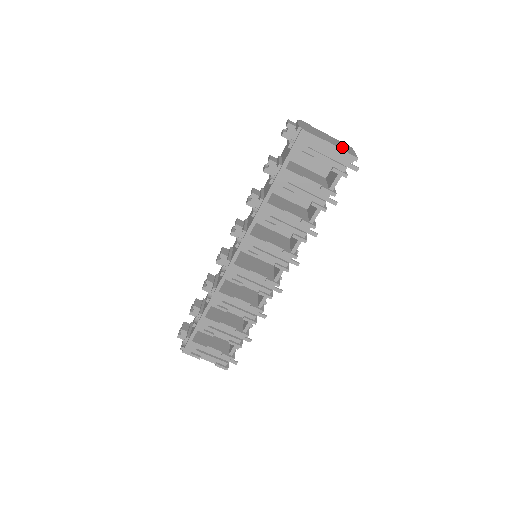
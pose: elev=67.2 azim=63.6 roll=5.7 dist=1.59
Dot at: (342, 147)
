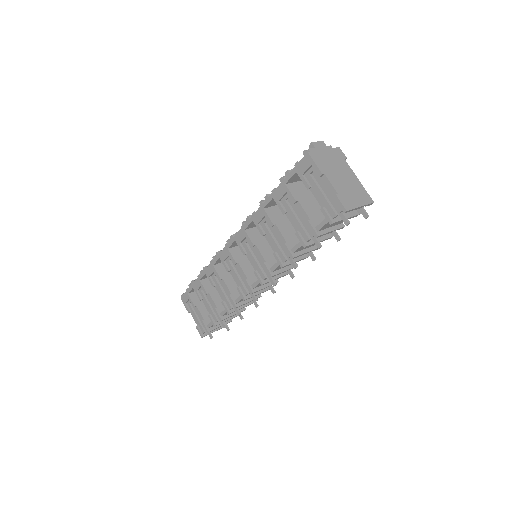
Dot at: (345, 192)
